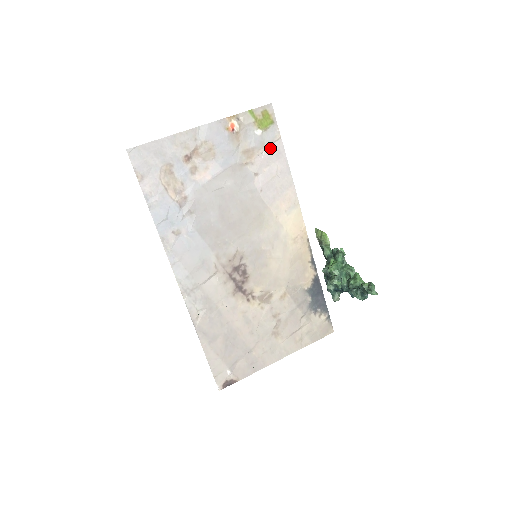
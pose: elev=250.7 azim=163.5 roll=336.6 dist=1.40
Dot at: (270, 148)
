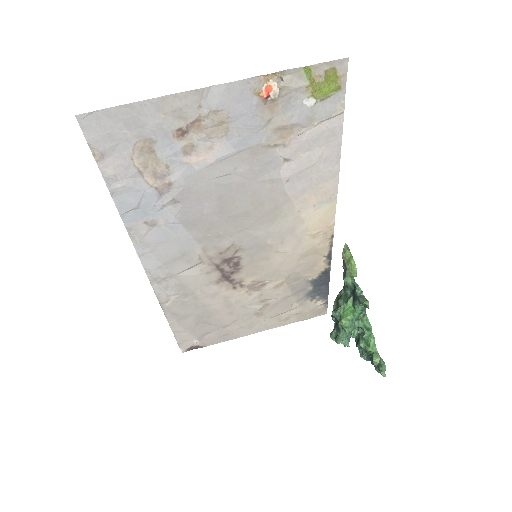
Dot at: (321, 126)
